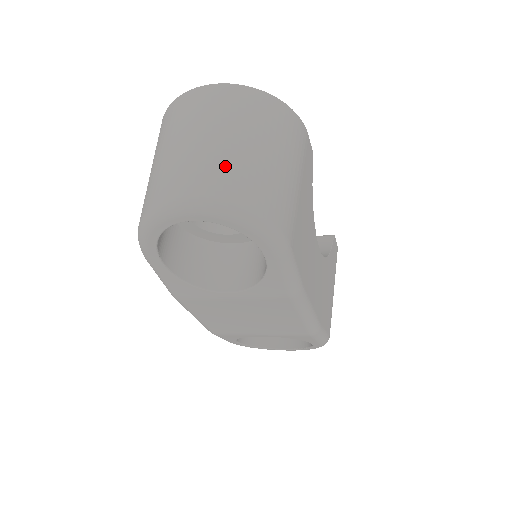
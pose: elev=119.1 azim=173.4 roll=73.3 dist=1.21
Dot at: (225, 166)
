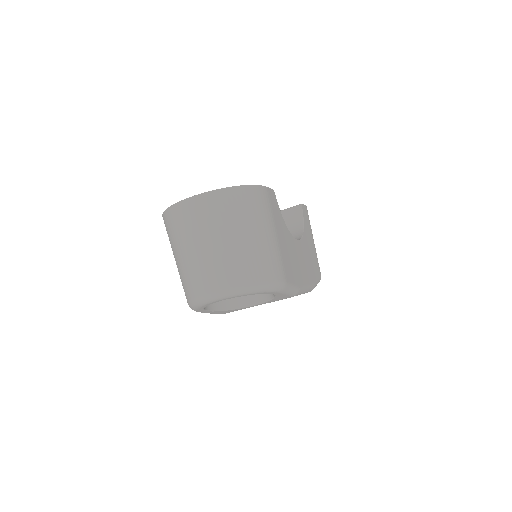
Dot at: (231, 262)
